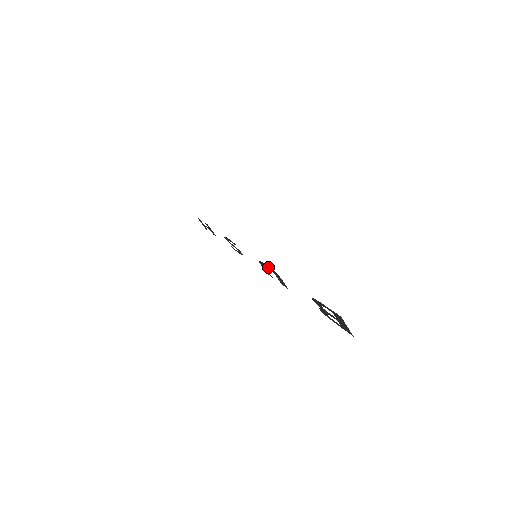
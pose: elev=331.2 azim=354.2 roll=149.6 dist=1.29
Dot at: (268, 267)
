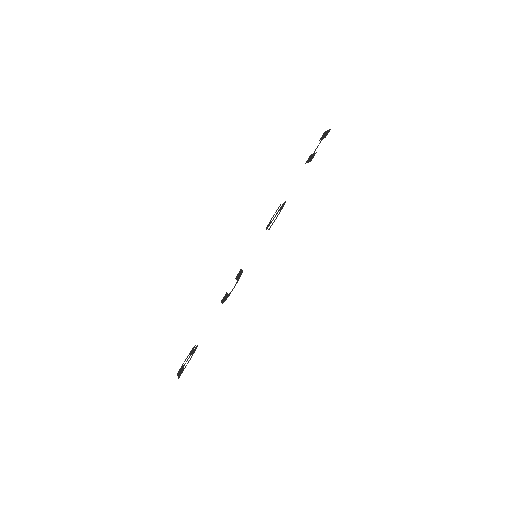
Dot at: occluded
